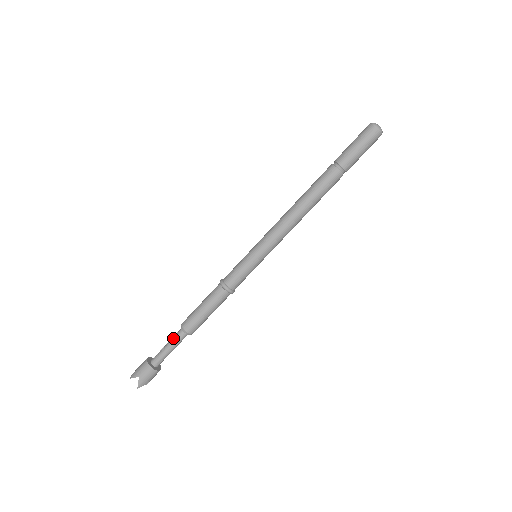
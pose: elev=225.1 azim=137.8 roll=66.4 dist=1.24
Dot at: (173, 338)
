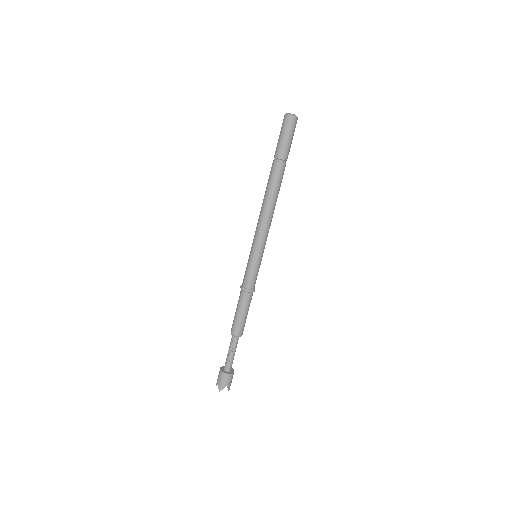
Dot at: (232, 346)
